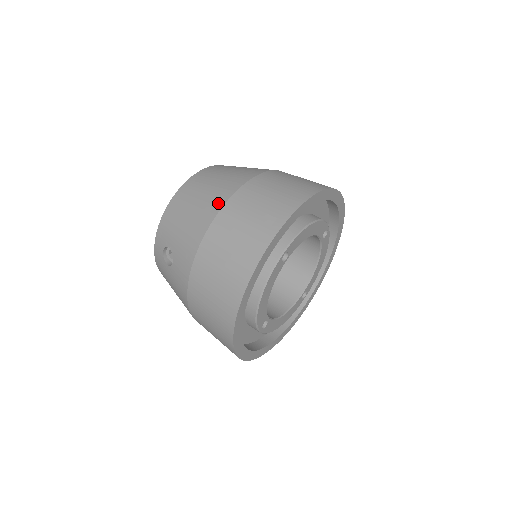
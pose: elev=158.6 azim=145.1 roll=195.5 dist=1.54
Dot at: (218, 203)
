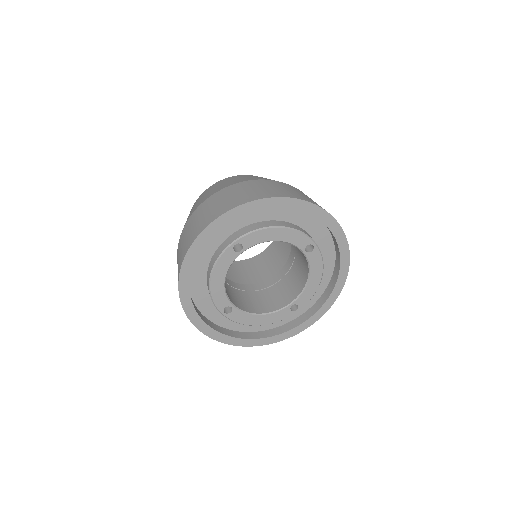
Dot at: (211, 194)
